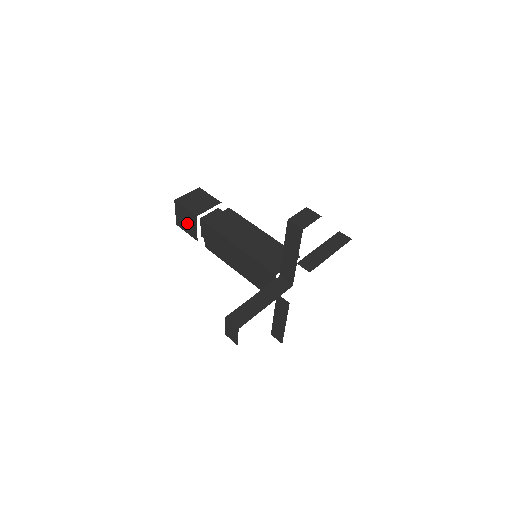
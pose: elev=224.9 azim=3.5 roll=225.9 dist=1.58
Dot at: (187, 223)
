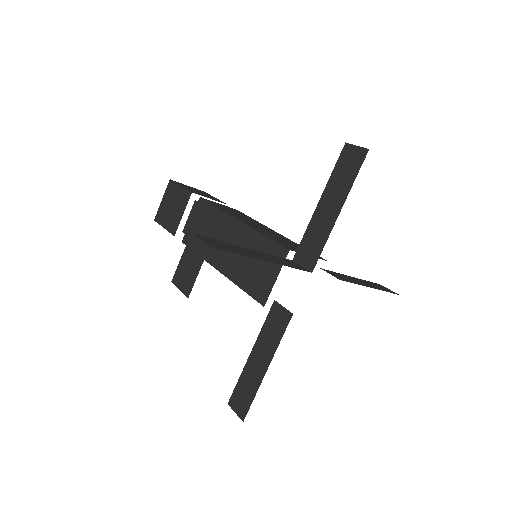
Dot at: occluded
